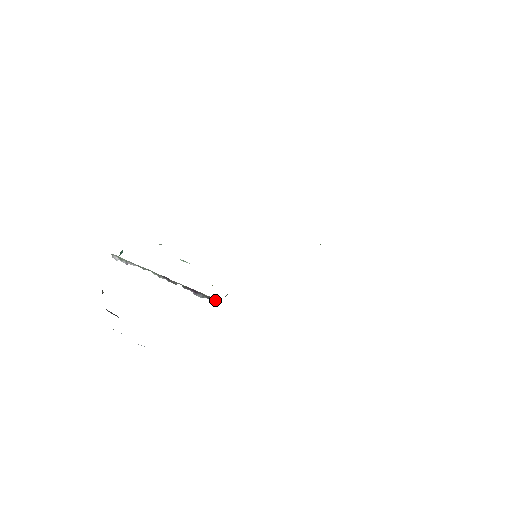
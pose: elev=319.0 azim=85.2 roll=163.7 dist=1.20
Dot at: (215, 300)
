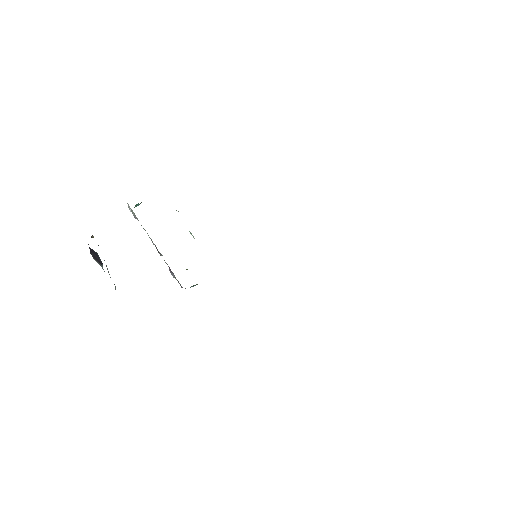
Dot at: occluded
